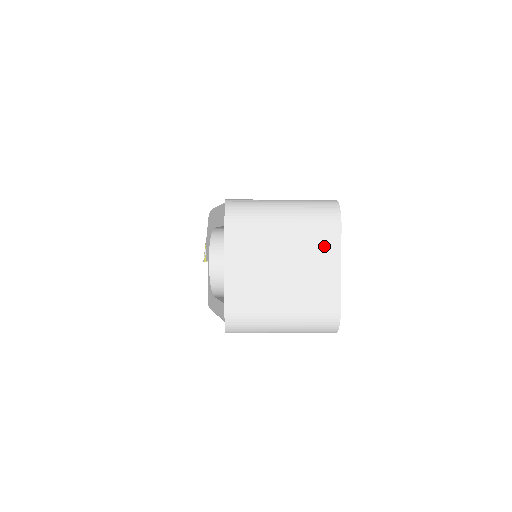
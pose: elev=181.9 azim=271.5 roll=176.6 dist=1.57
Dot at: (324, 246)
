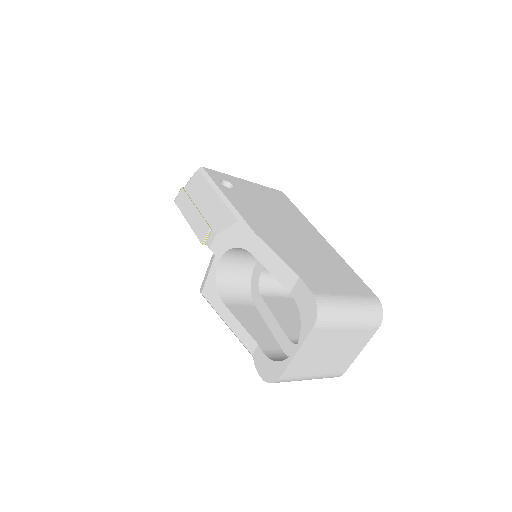
Dot at: (361, 340)
